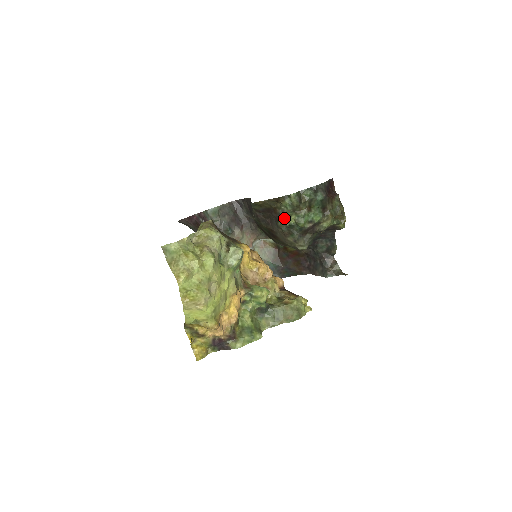
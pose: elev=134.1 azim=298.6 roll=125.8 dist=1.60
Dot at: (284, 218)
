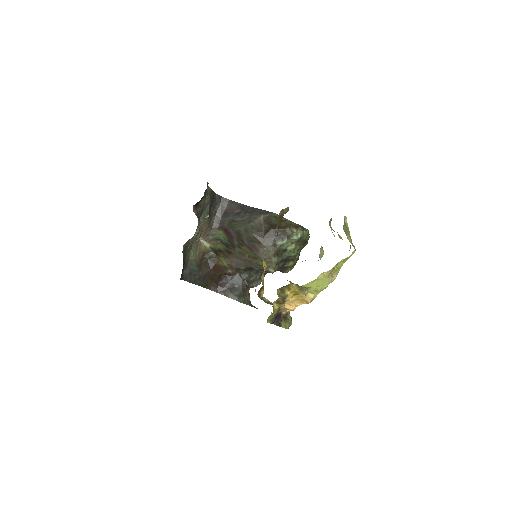
Dot at: (287, 241)
